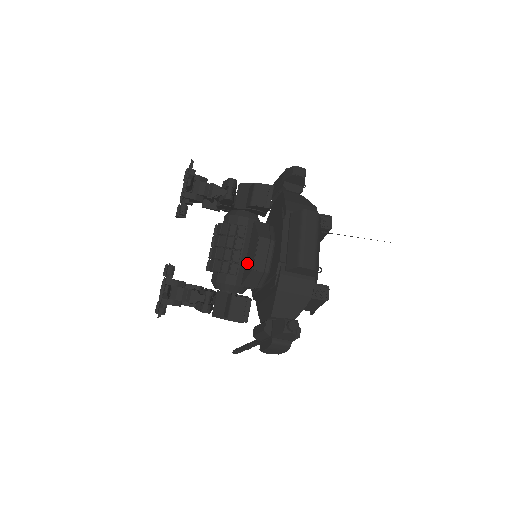
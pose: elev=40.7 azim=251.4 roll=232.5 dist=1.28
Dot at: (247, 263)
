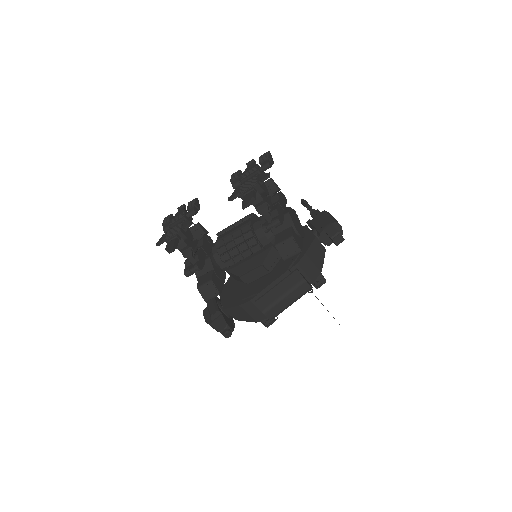
Dot at: (242, 265)
